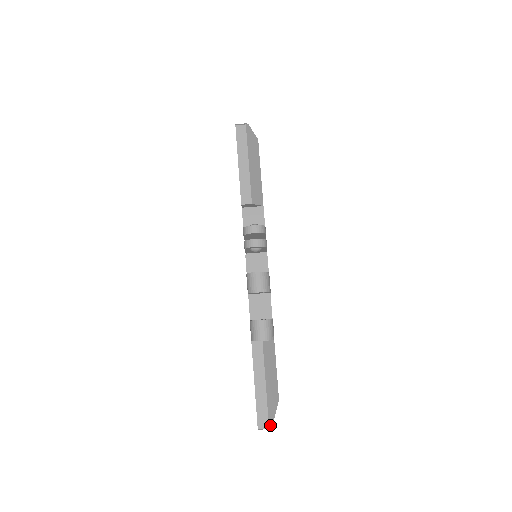
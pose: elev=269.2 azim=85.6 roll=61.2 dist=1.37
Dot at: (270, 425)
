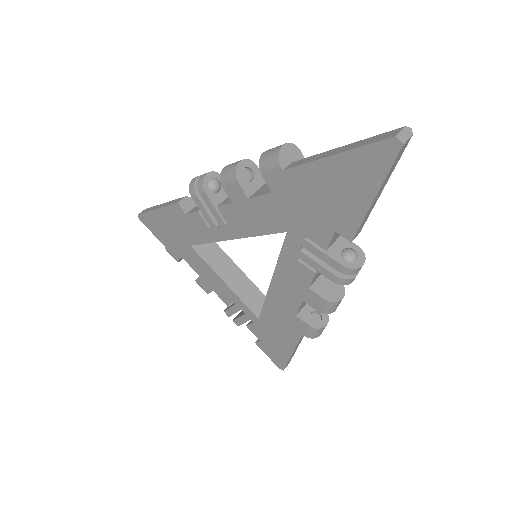
Dot at: (403, 129)
